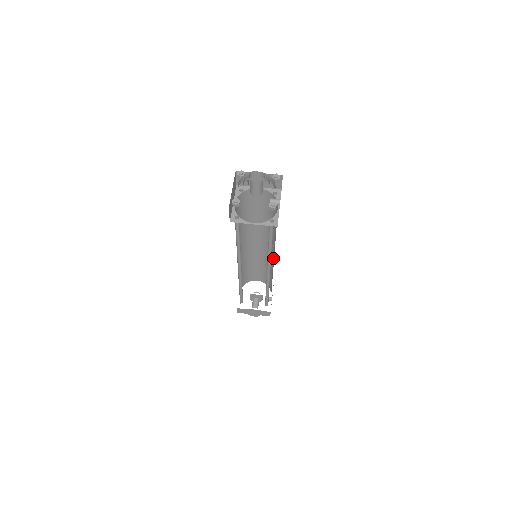
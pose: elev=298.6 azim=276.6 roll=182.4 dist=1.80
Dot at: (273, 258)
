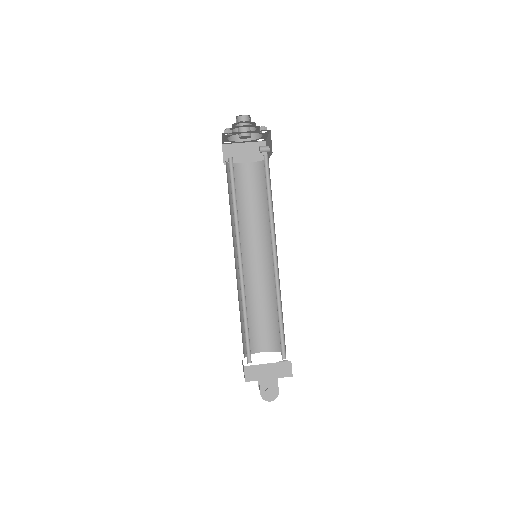
Dot at: occluded
